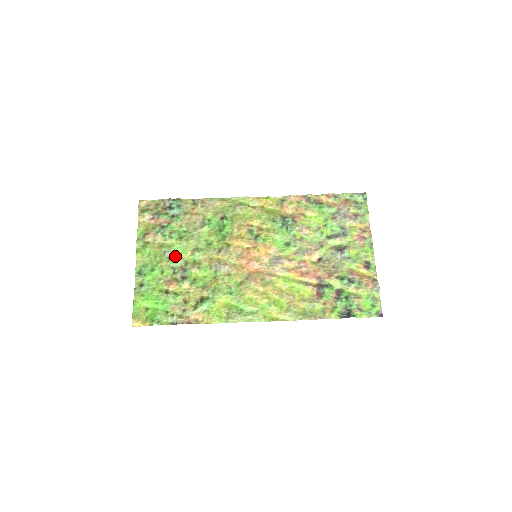
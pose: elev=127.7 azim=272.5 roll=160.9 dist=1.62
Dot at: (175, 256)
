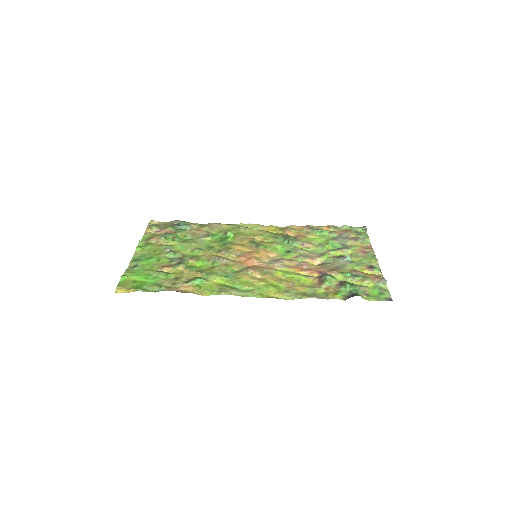
Dot at: (175, 251)
